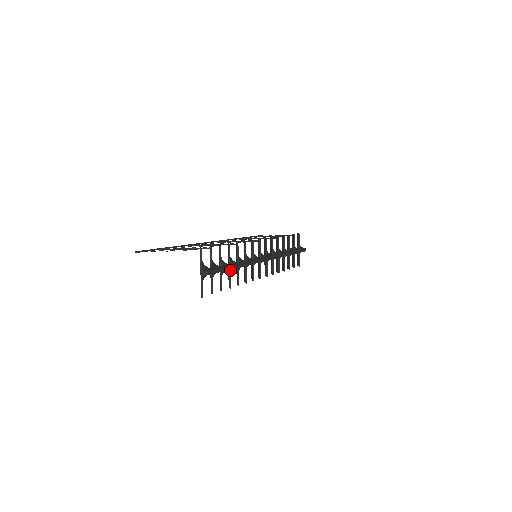
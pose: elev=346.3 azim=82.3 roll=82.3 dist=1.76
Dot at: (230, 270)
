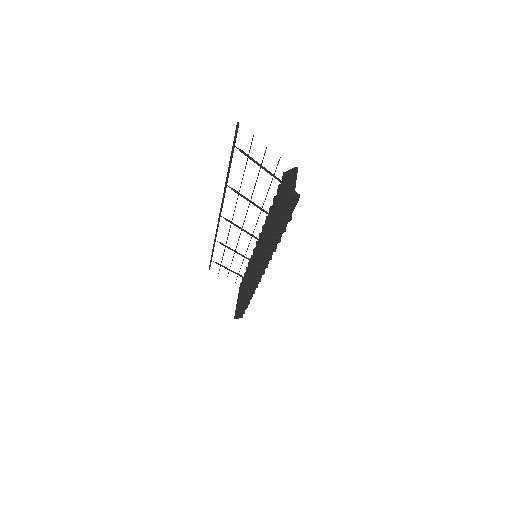
Dot at: occluded
